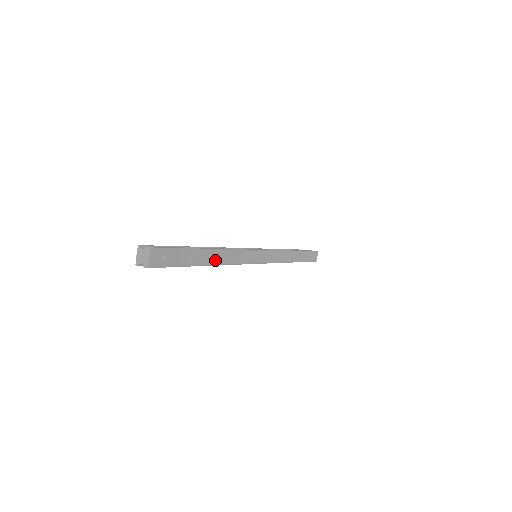
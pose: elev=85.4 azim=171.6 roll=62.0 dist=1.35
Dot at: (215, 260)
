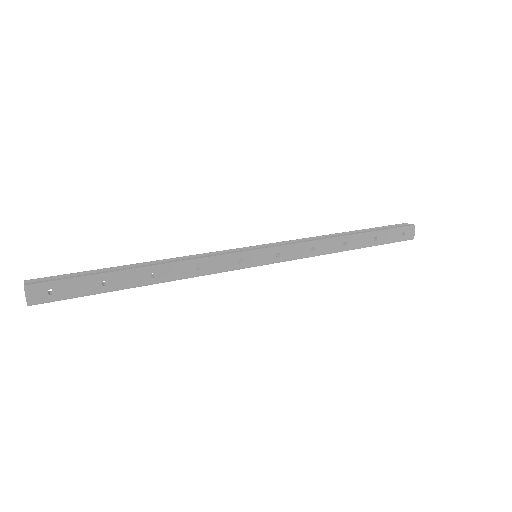
Dot at: (155, 278)
